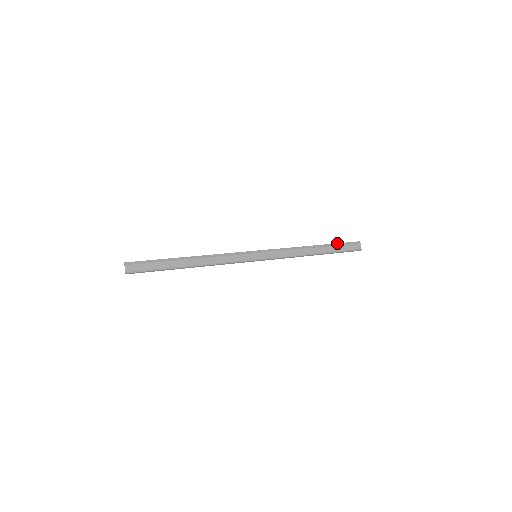
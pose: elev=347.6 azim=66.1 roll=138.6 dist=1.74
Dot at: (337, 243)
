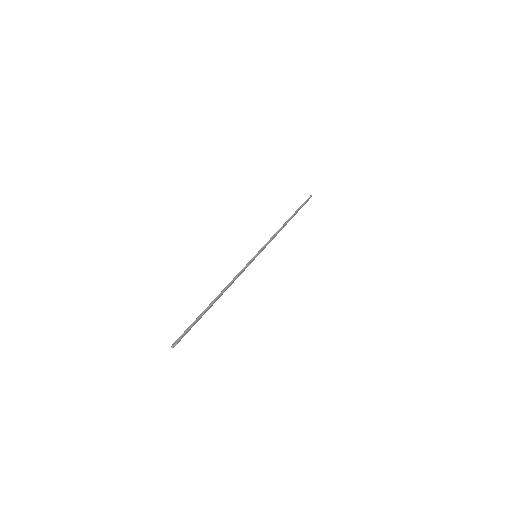
Dot at: (301, 207)
